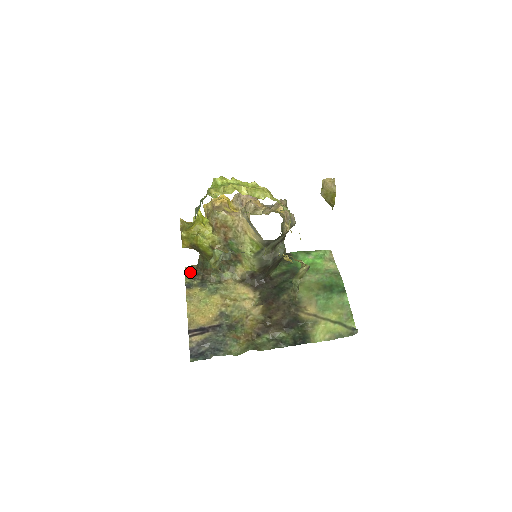
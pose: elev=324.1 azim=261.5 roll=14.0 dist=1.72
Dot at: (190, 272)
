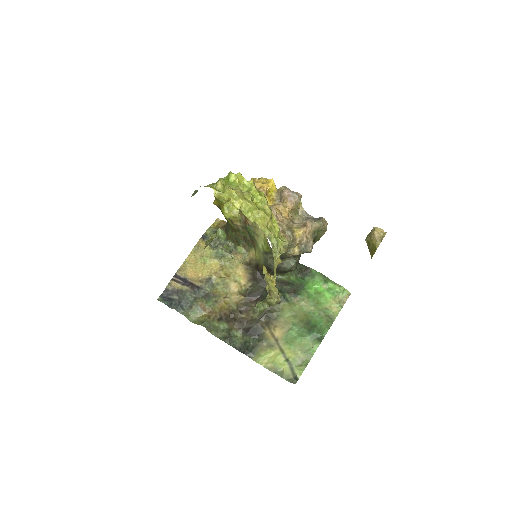
Dot at: (217, 225)
